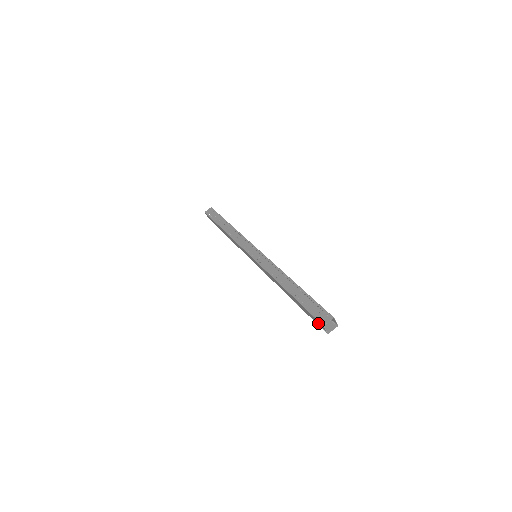
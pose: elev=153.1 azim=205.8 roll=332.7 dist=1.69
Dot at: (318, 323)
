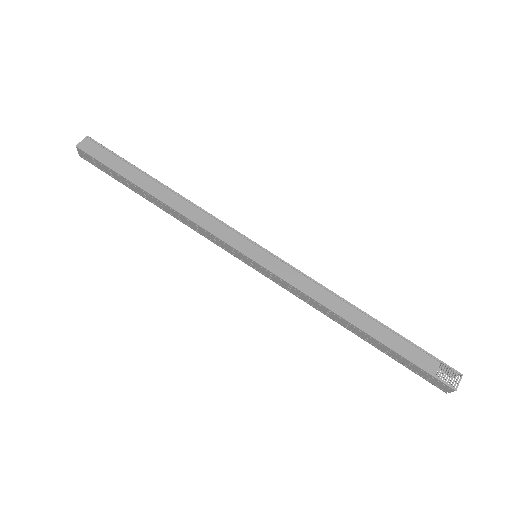
Dot at: occluded
